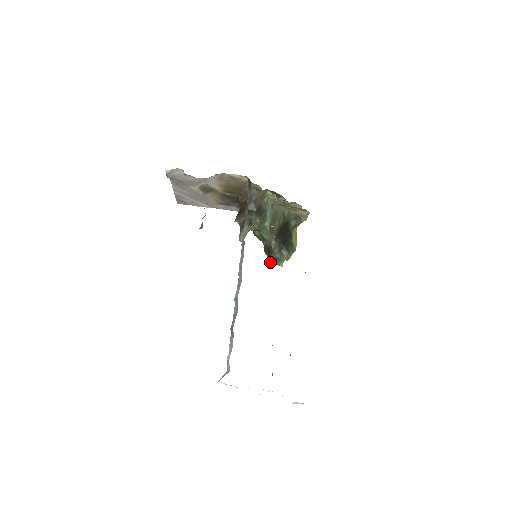
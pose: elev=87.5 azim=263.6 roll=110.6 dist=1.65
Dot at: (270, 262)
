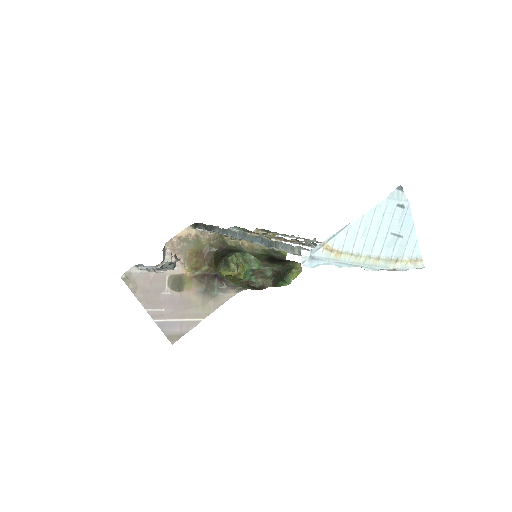
Dot at: (286, 278)
